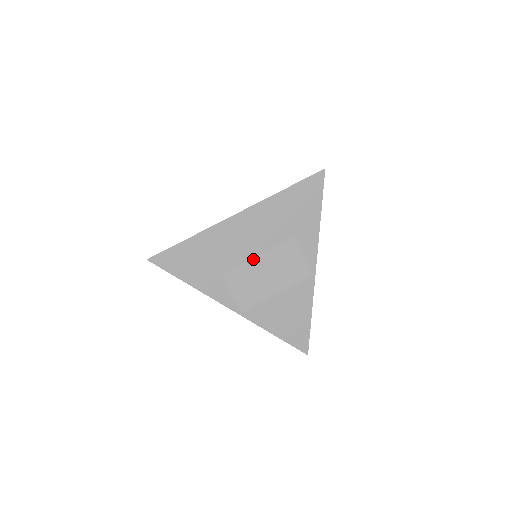
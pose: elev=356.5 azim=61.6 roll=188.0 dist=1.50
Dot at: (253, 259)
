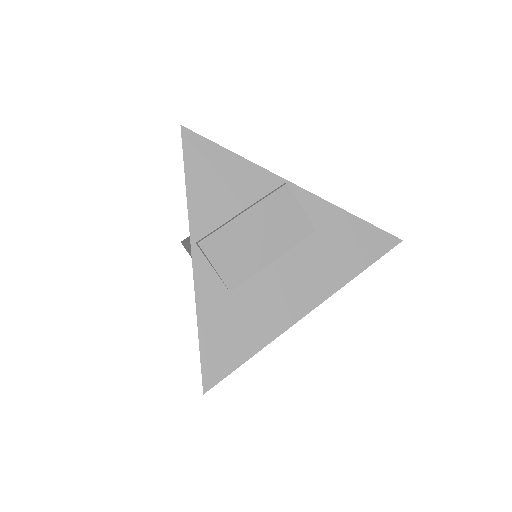
Dot at: occluded
